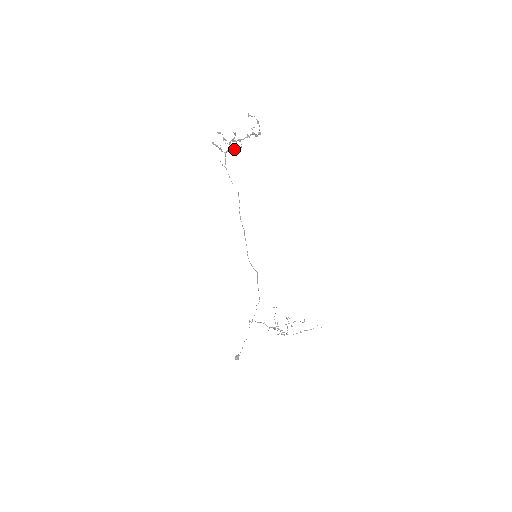
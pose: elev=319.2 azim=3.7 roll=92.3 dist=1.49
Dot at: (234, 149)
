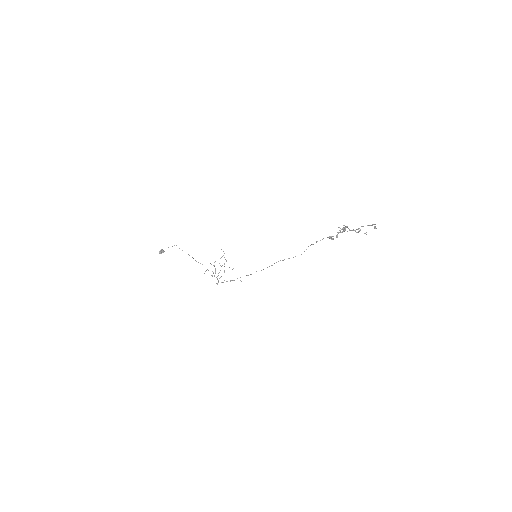
Dot at: occluded
